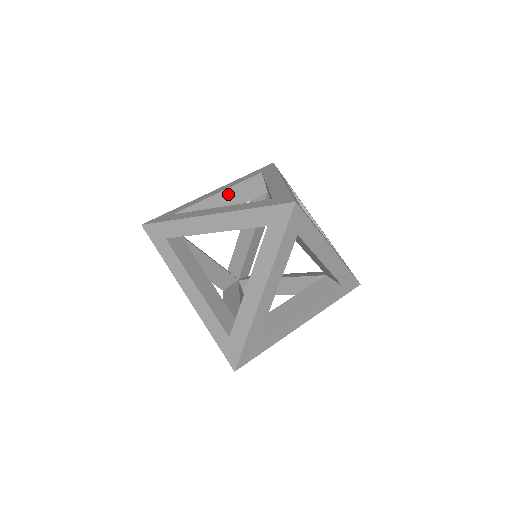
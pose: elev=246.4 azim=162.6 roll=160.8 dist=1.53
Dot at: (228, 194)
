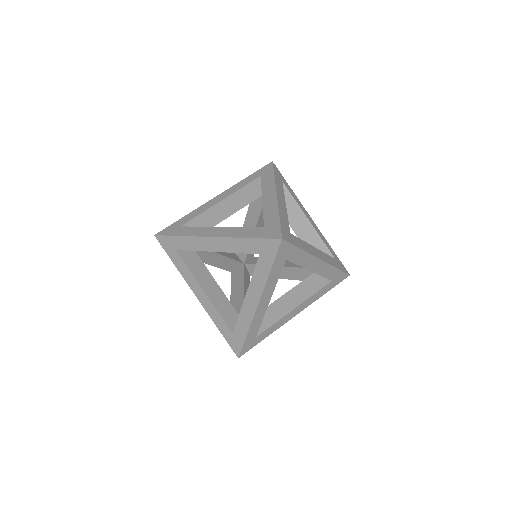
Dot at: (230, 200)
